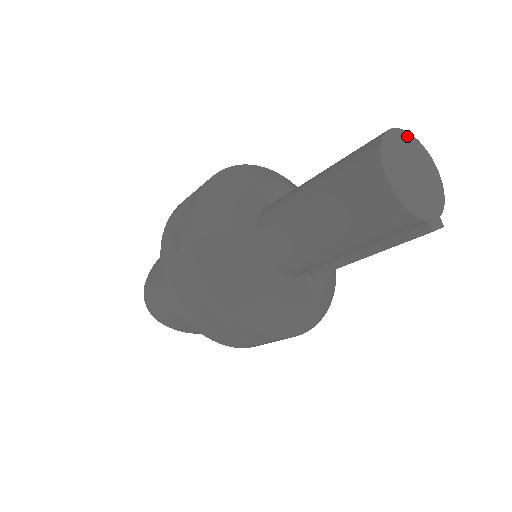
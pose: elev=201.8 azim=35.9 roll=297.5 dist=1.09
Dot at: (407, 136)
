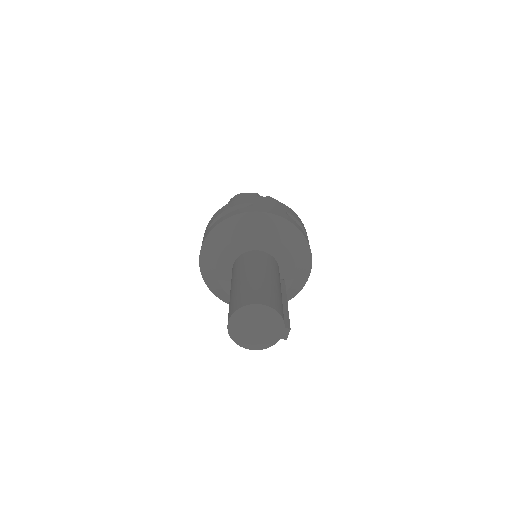
Dot at: (236, 315)
